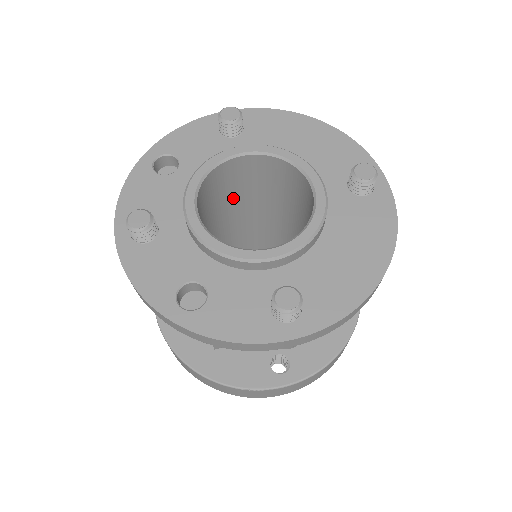
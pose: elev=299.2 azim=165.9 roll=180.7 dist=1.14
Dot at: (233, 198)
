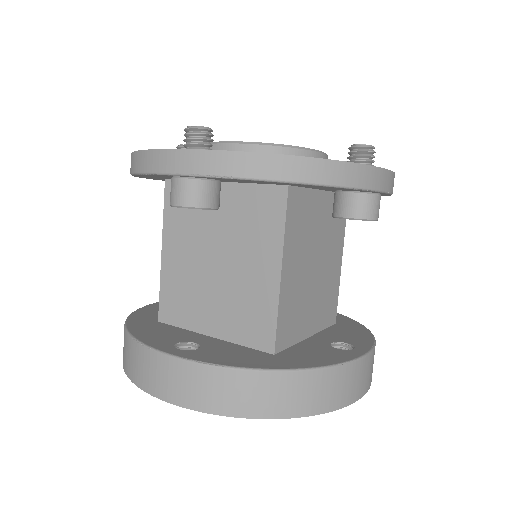
Dot at: occluded
